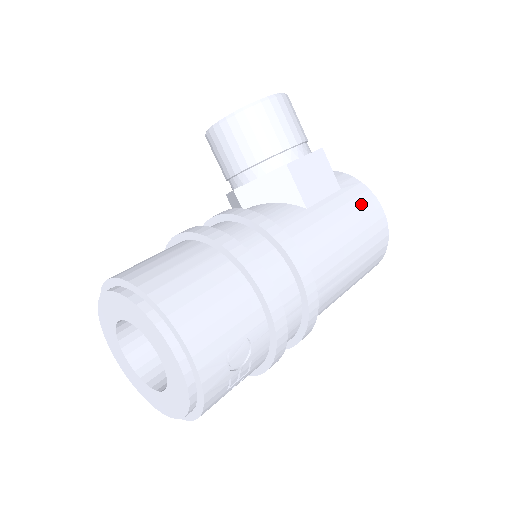
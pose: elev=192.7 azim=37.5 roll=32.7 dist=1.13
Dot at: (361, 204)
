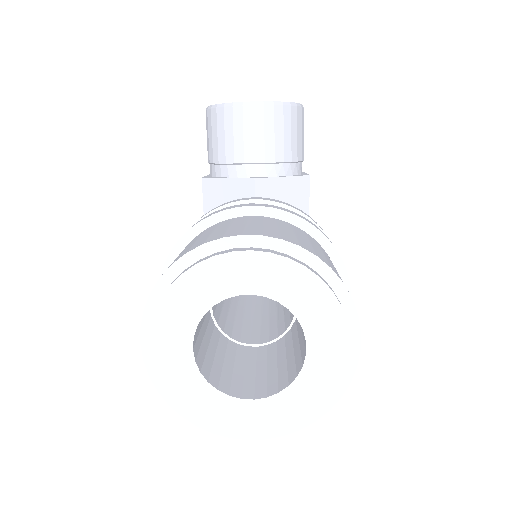
Dot at: occluded
